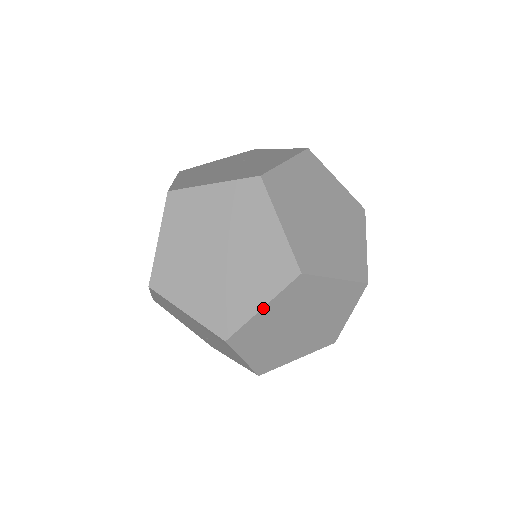
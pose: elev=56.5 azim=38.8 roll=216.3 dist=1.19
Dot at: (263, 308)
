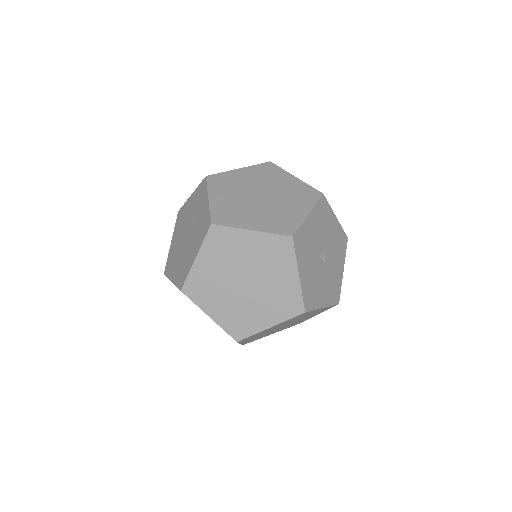
Dot at: (240, 343)
